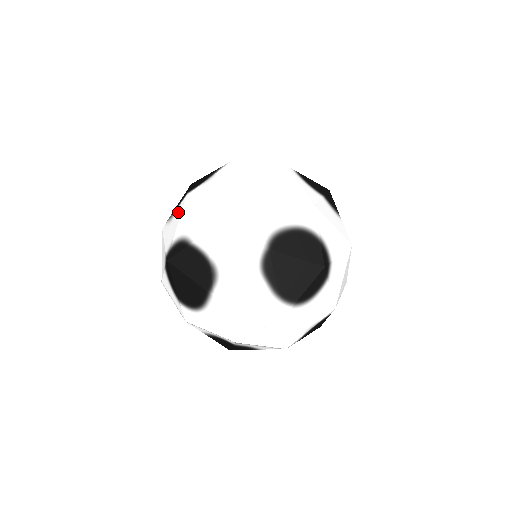
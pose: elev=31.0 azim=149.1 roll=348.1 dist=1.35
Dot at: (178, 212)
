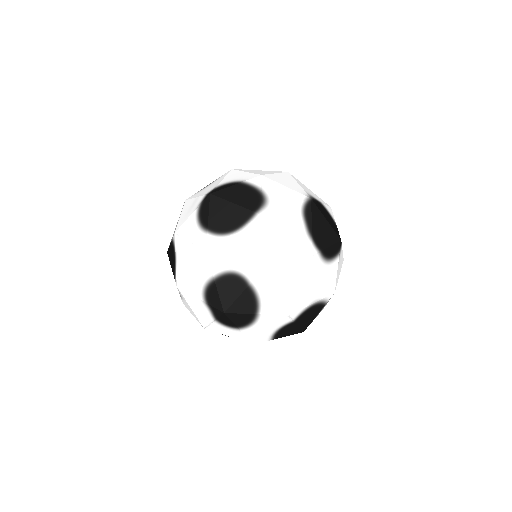
Dot at: (220, 178)
